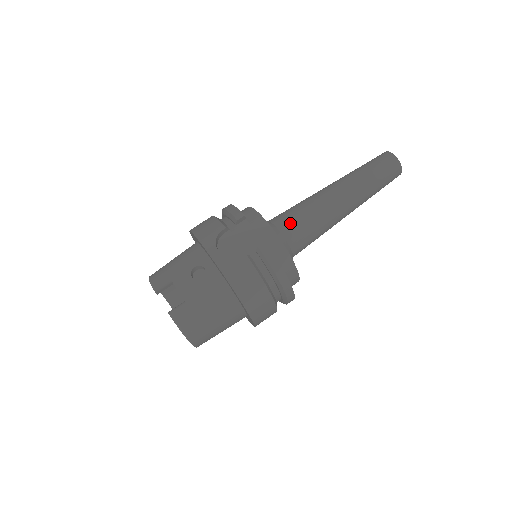
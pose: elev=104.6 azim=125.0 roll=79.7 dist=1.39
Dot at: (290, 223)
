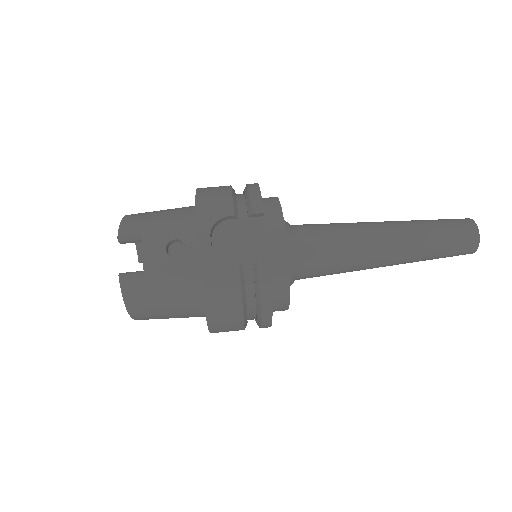
Dot at: (313, 244)
